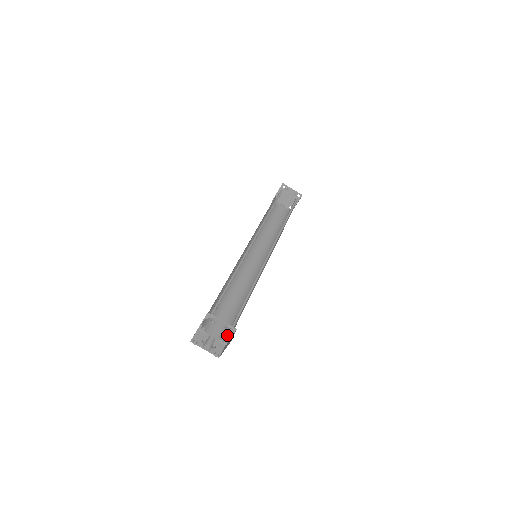
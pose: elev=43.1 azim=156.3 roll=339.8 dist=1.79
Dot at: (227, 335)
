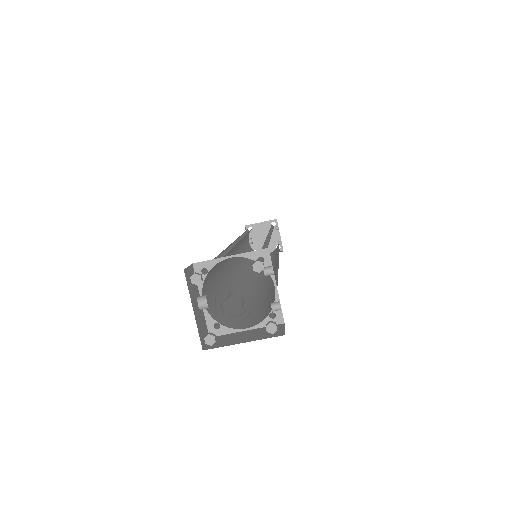
Dot at: occluded
